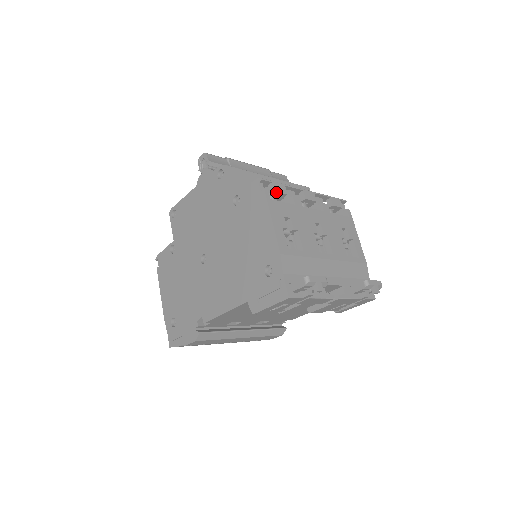
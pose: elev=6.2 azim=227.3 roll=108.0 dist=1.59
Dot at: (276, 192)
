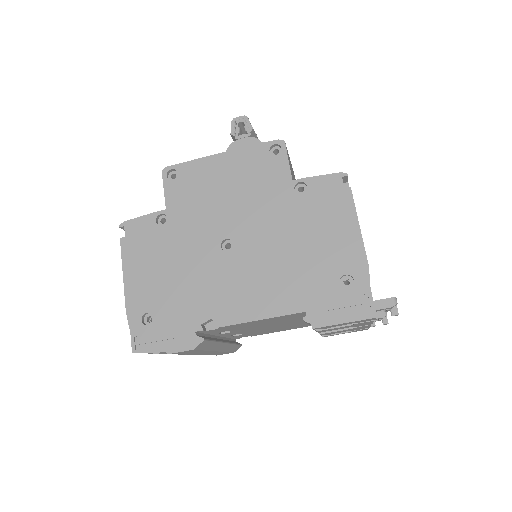
Dot at: occluded
